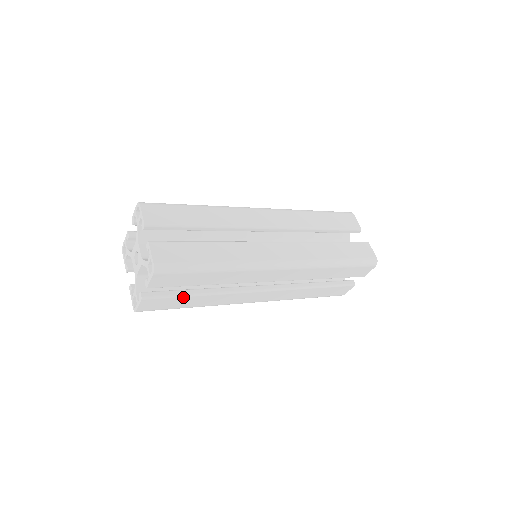
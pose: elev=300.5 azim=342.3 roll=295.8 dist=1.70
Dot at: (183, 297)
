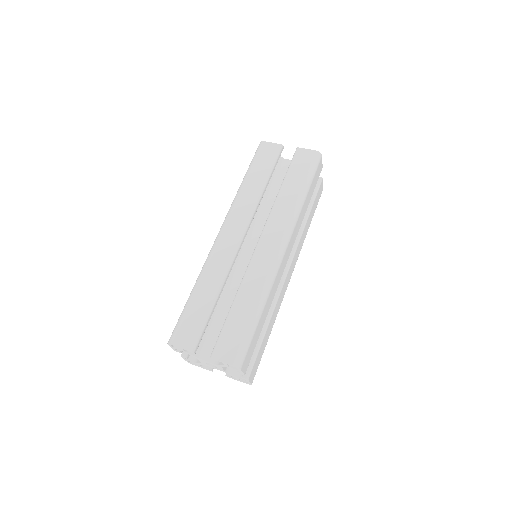
Dot at: (262, 343)
